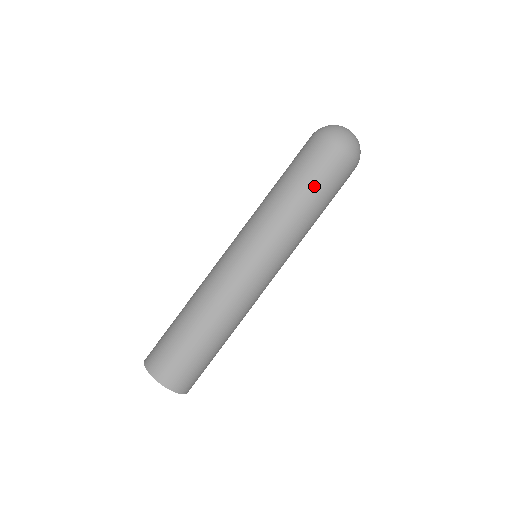
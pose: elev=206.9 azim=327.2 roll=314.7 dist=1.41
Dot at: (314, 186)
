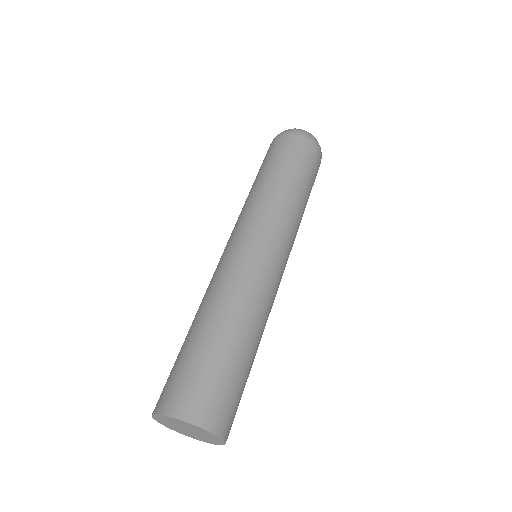
Dot at: (307, 179)
